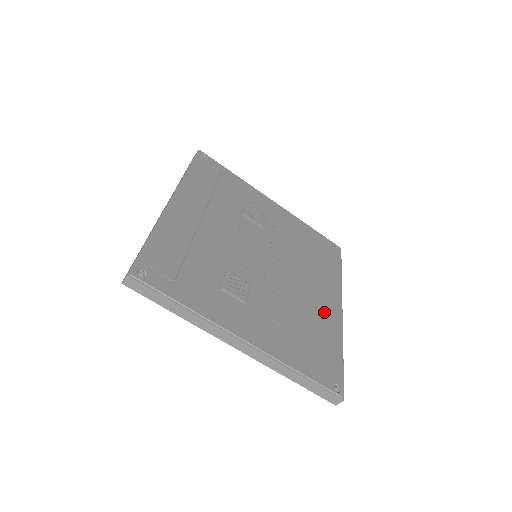
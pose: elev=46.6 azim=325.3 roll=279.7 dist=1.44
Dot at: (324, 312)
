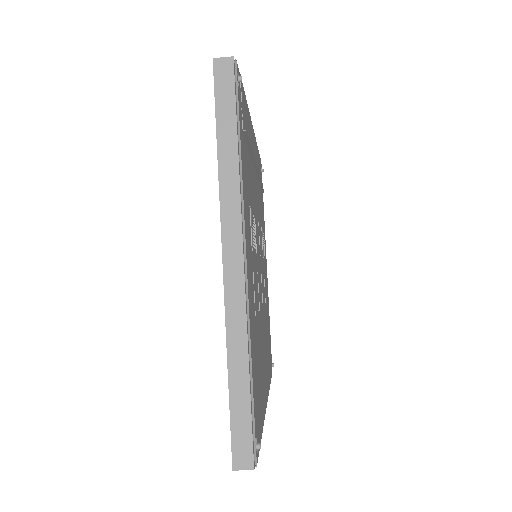
Dot at: (264, 377)
